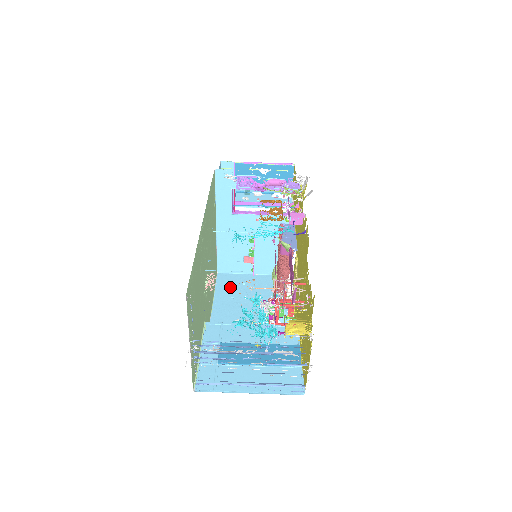
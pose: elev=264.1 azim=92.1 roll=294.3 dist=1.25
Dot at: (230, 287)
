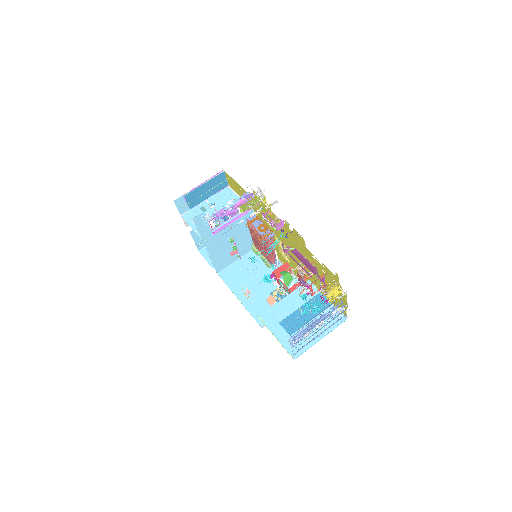
Dot at: (235, 278)
